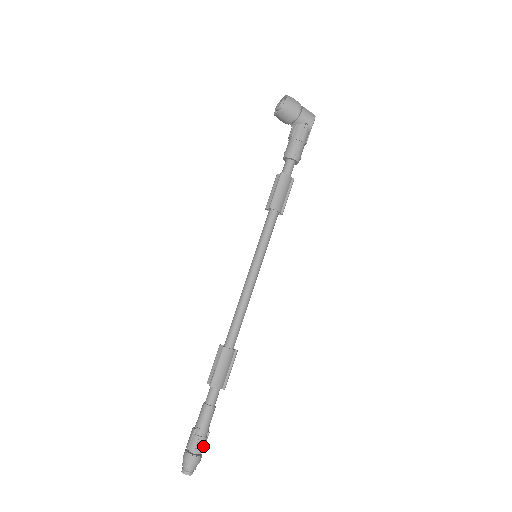
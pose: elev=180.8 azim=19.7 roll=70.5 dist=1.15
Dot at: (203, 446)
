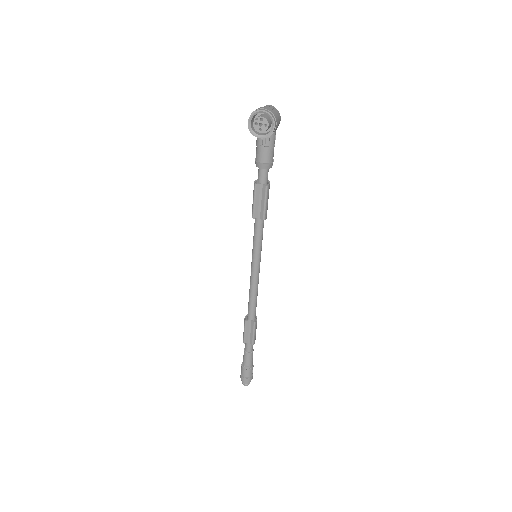
Dot at: occluded
